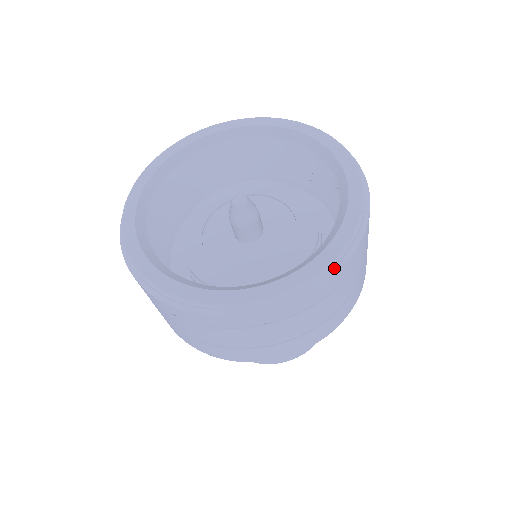
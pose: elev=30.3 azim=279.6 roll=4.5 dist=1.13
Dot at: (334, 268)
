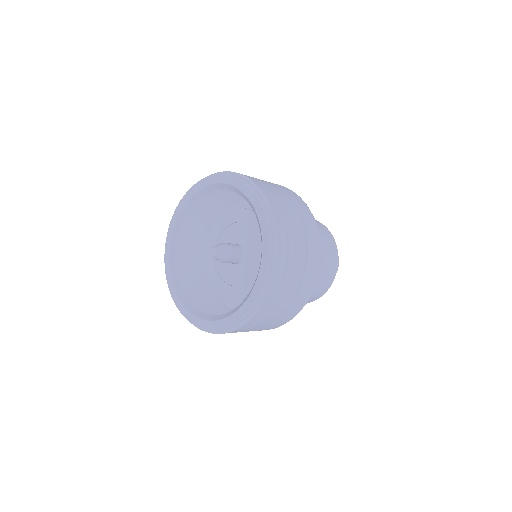
Dot at: (249, 316)
